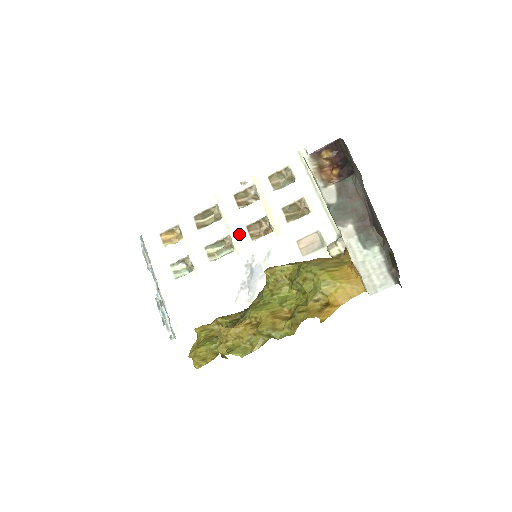
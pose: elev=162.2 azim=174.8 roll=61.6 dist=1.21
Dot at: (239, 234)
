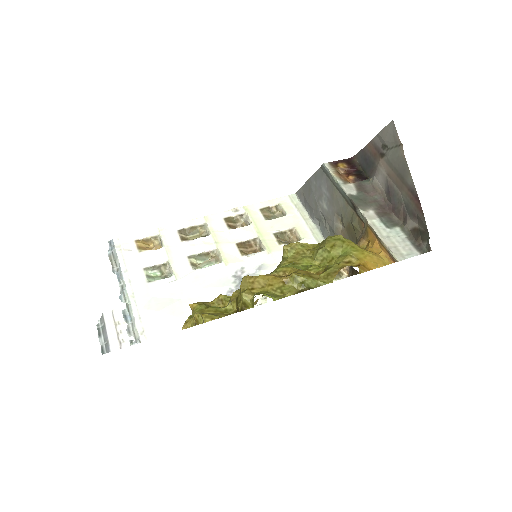
Dot at: (228, 249)
